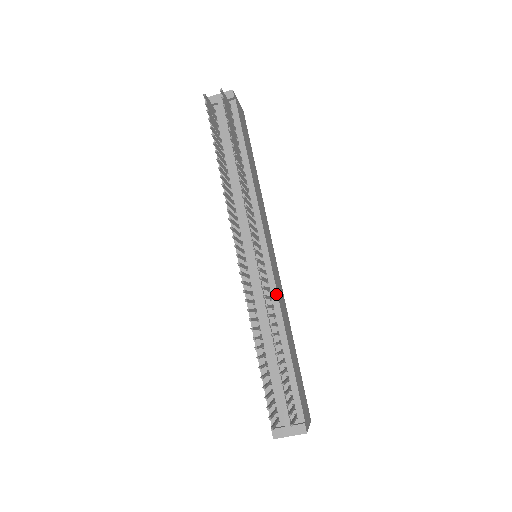
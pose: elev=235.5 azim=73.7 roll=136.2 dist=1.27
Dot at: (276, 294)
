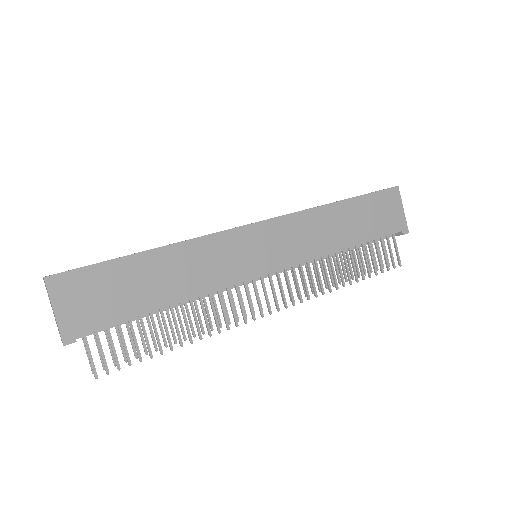
Dot at: (308, 261)
